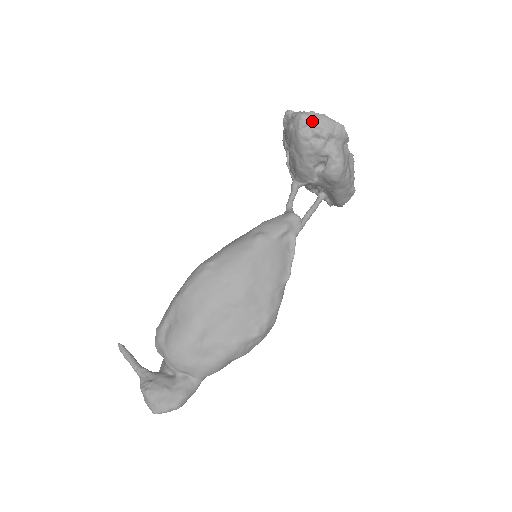
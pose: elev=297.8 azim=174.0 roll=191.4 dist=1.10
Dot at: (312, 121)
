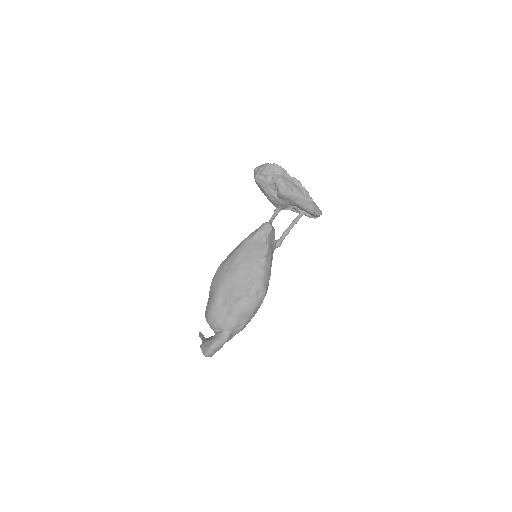
Dot at: (259, 169)
